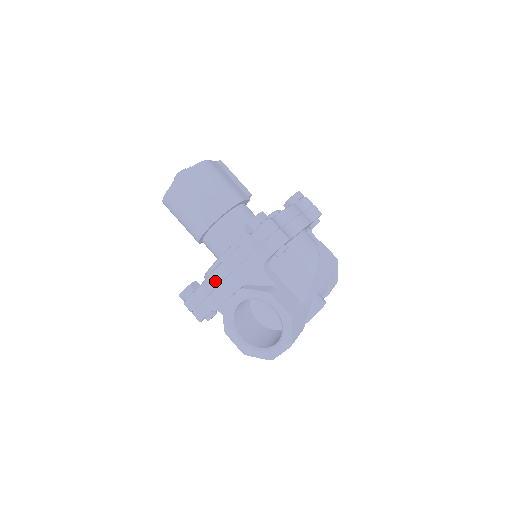
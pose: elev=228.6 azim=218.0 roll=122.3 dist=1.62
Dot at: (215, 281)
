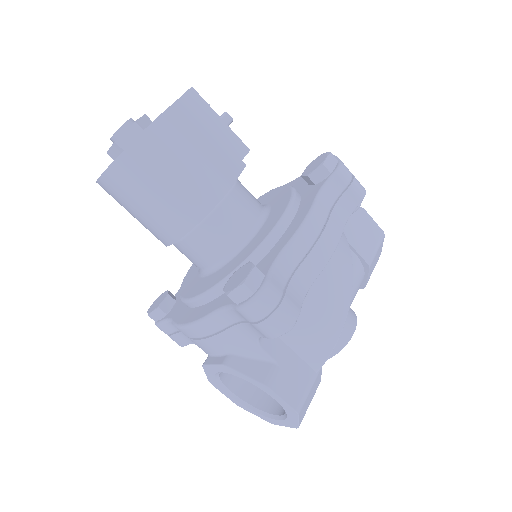
Dot at: (188, 335)
